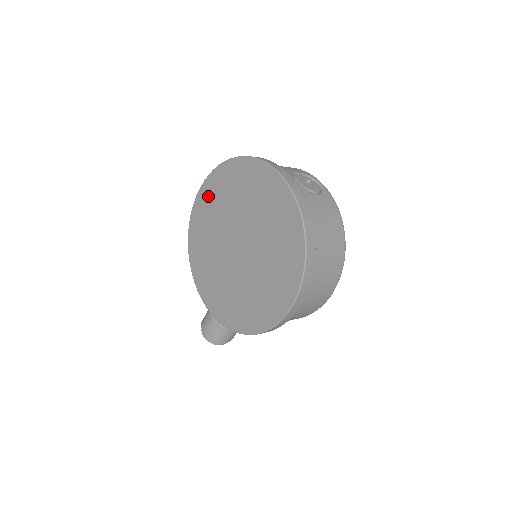
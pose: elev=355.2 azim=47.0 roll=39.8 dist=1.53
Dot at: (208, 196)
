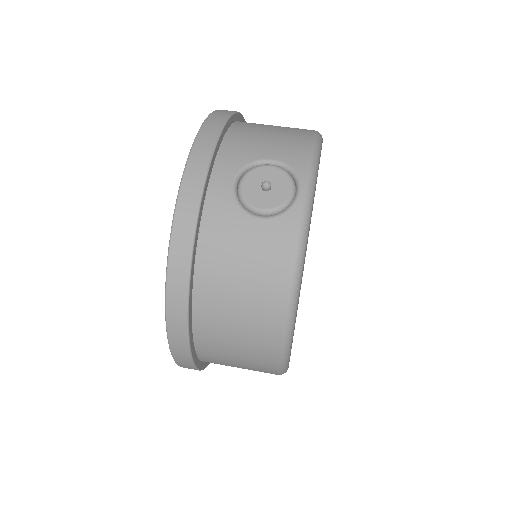
Dot at: occluded
